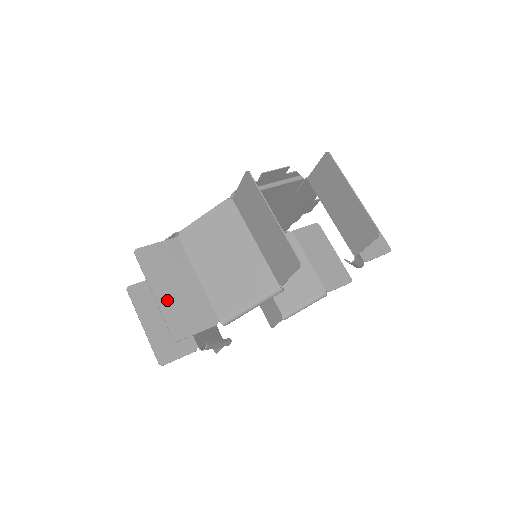
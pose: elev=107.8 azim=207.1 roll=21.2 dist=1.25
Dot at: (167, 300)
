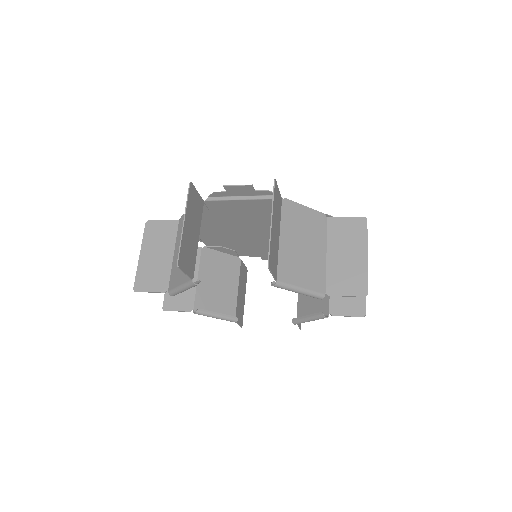
Dot at: (145, 262)
